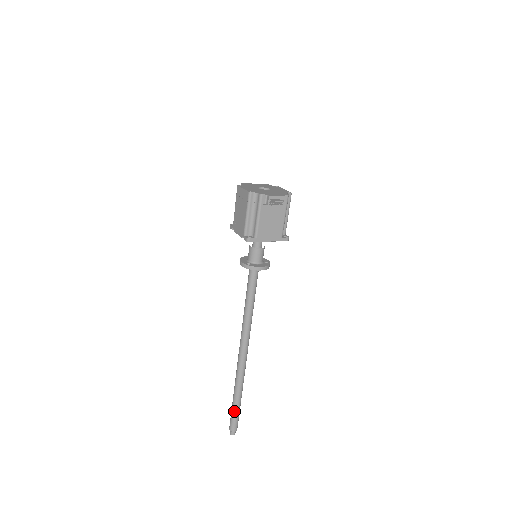
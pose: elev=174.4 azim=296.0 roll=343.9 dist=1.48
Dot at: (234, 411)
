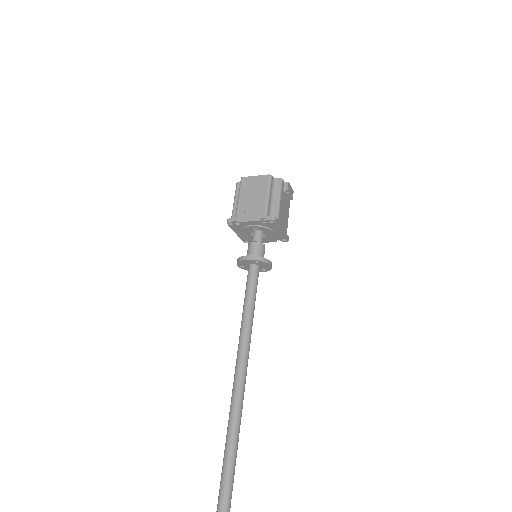
Dot at: (227, 497)
